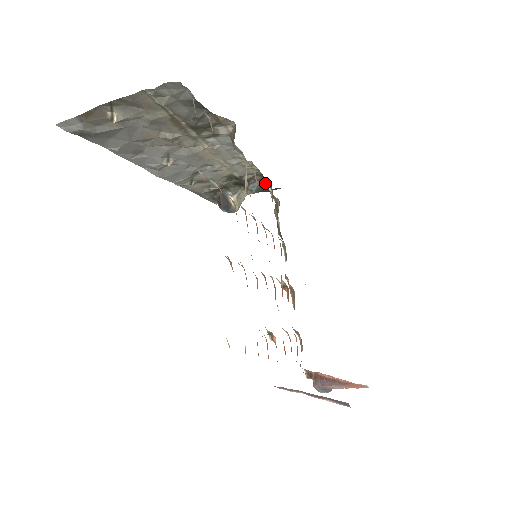
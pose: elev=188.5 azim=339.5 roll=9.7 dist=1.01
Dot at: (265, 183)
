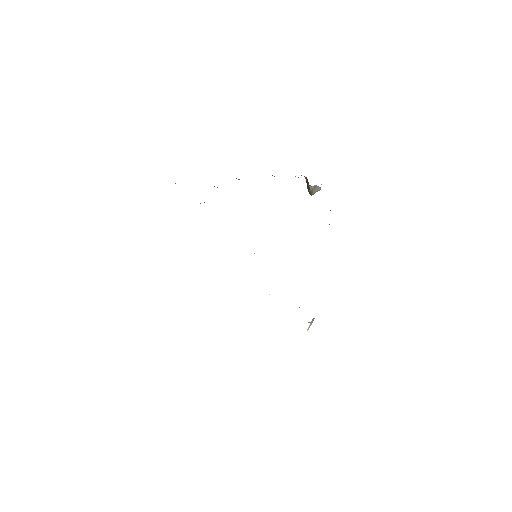
Dot at: occluded
